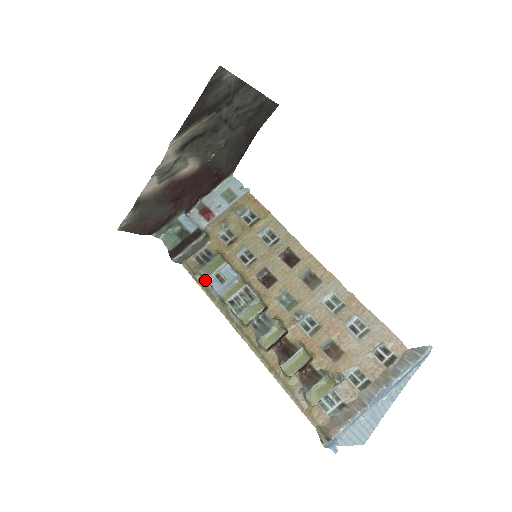
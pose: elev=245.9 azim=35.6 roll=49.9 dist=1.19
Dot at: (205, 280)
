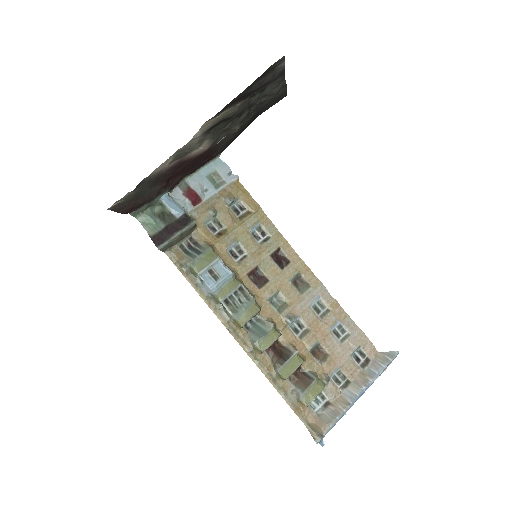
Dot at: (195, 274)
